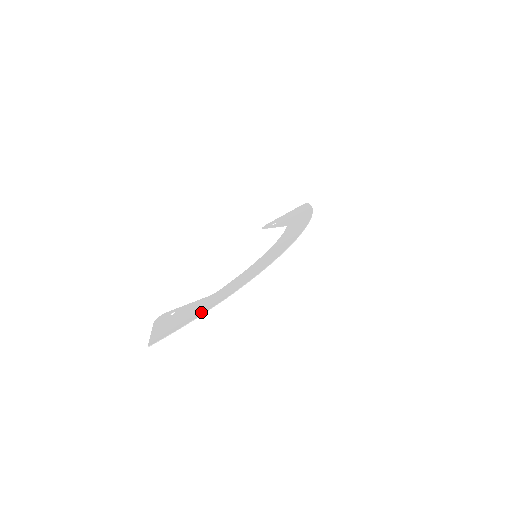
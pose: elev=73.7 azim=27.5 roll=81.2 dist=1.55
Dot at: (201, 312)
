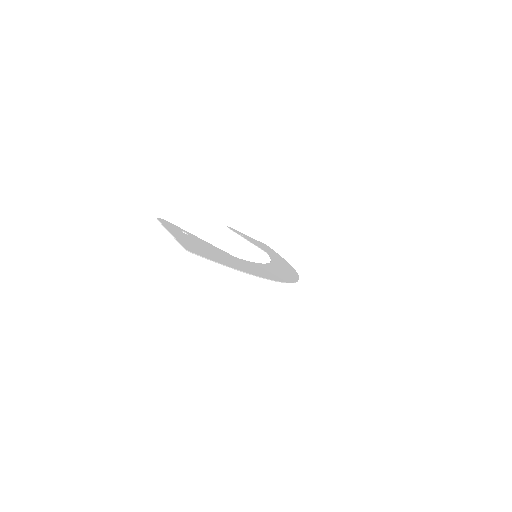
Dot at: (242, 268)
